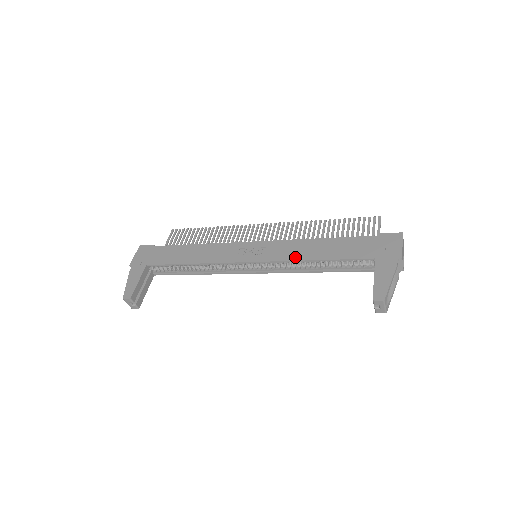
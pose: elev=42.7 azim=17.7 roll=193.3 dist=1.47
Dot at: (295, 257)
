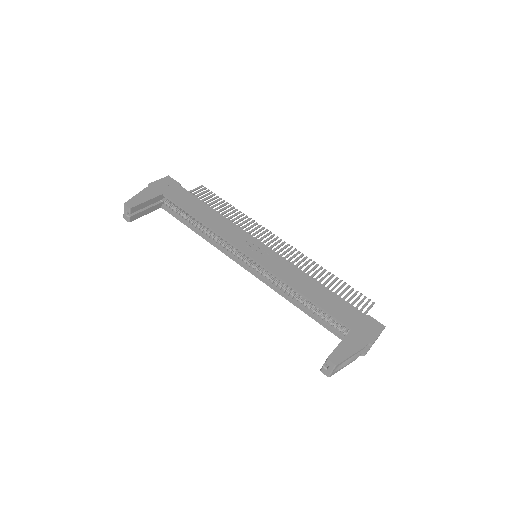
Dot at: (288, 280)
